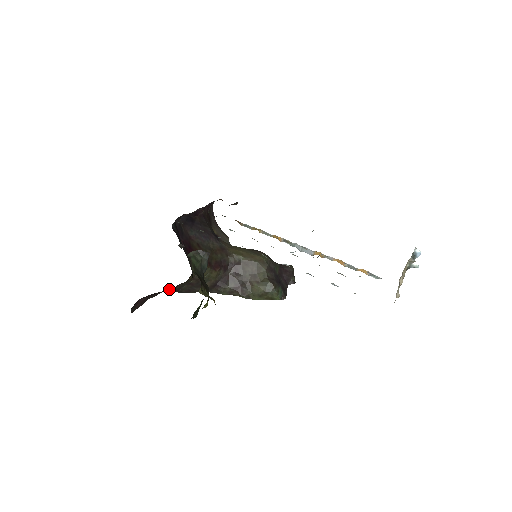
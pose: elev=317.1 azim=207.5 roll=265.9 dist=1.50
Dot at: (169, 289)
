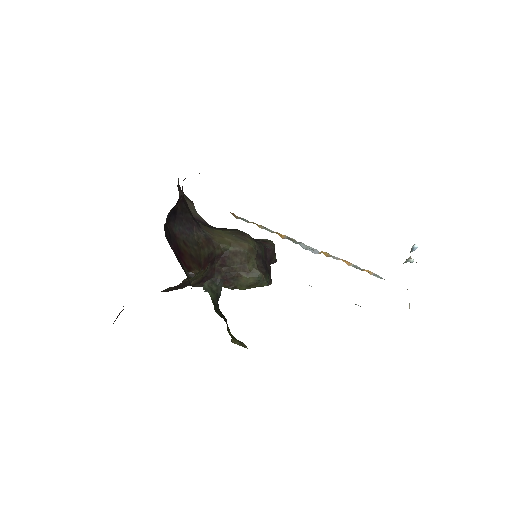
Dot at: occluded
